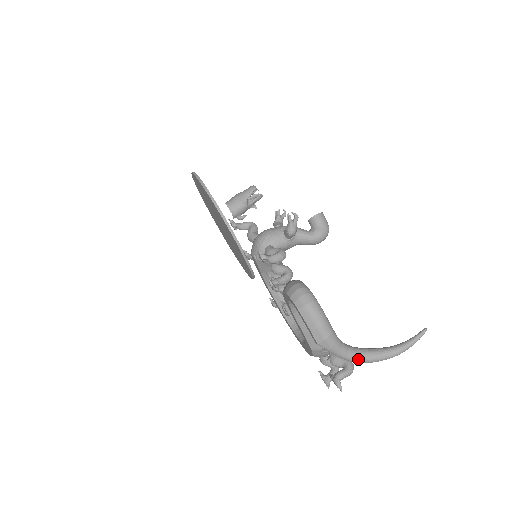
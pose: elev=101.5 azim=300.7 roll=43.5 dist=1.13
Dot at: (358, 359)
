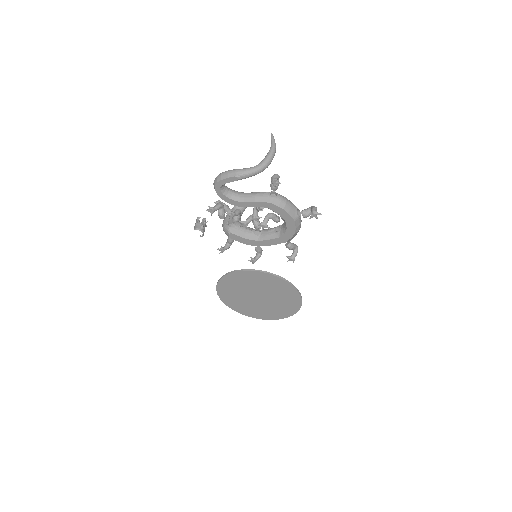
Dot at: (261, 164)
